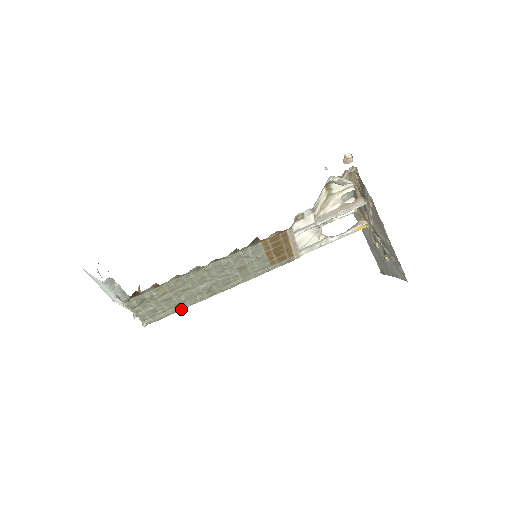
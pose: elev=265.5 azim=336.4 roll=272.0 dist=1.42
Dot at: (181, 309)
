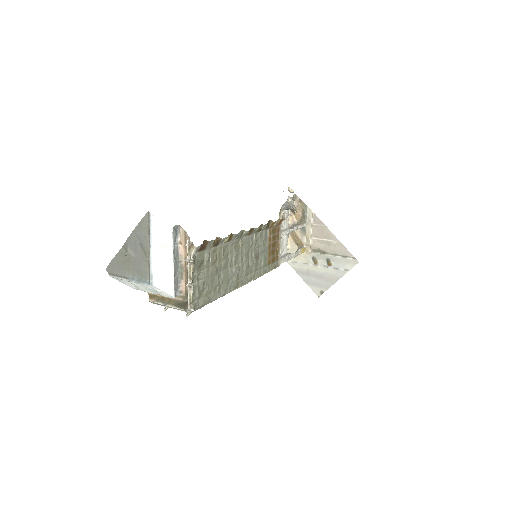
Dot at: (216, 298)
